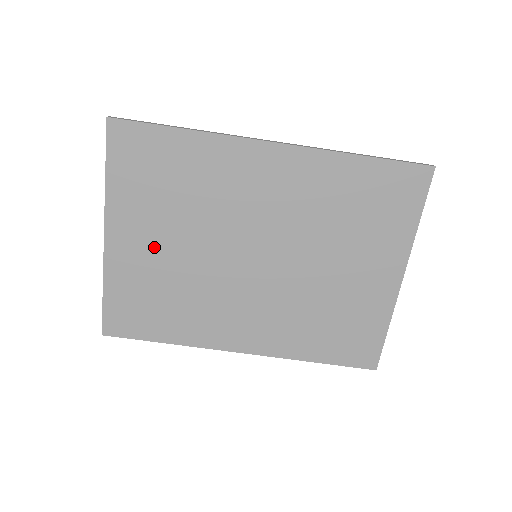
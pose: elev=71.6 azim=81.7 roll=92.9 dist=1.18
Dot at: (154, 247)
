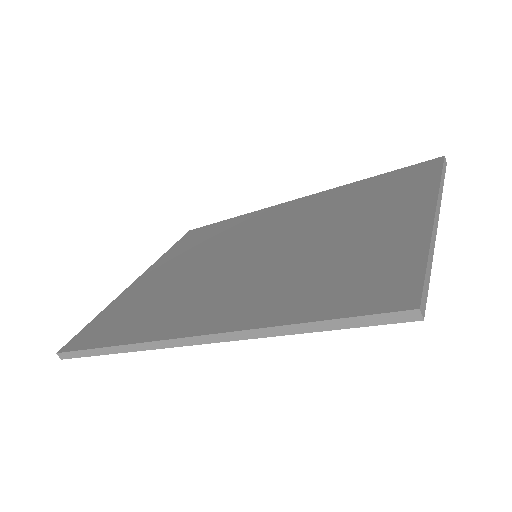
Dot at: occluded
